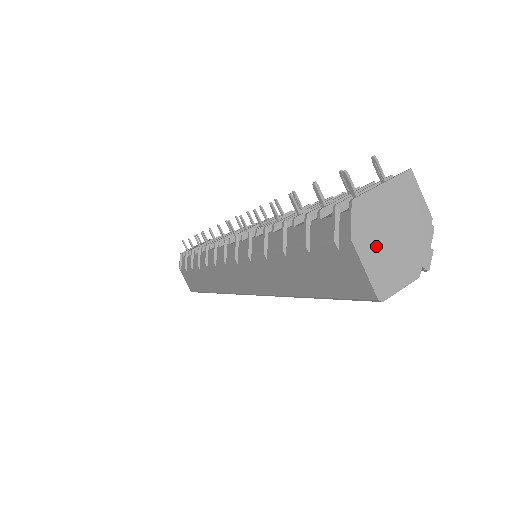
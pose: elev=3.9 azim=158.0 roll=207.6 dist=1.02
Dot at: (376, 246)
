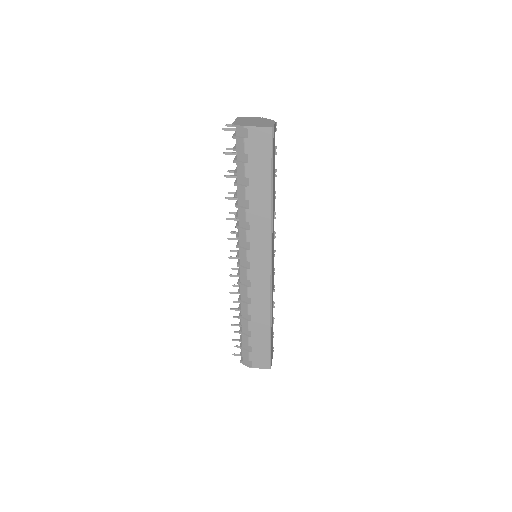
Dot at: (253, 124)
